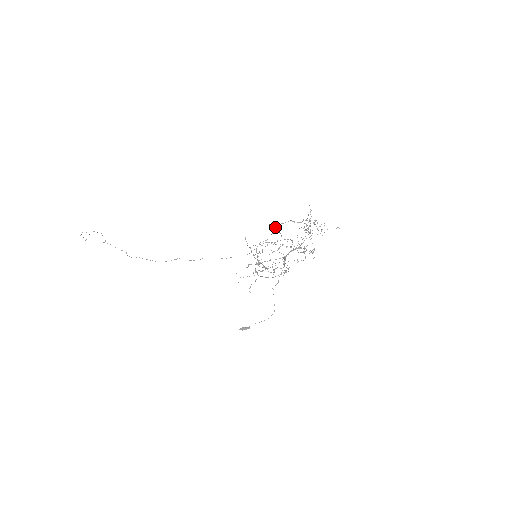
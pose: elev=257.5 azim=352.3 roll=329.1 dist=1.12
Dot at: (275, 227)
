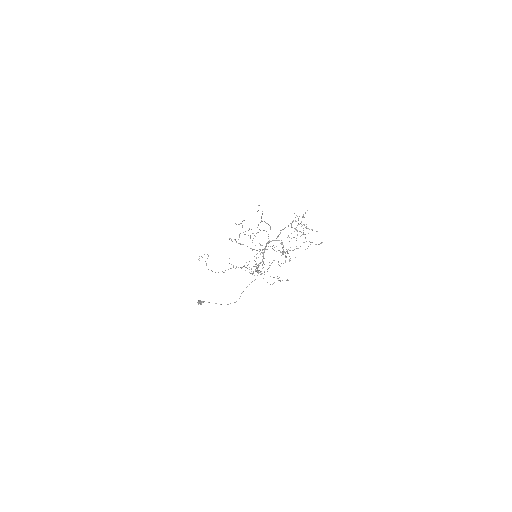
Dot at: (259, 205)
